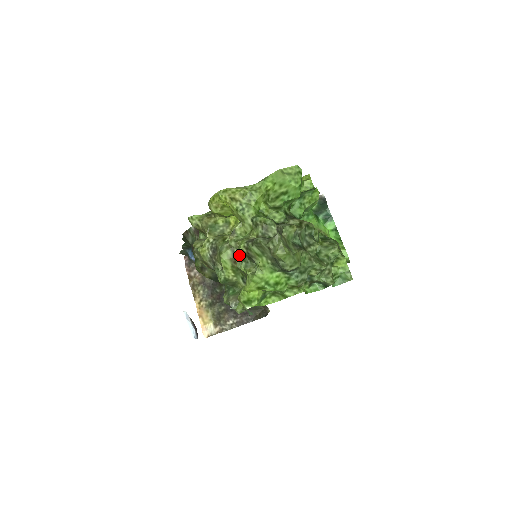
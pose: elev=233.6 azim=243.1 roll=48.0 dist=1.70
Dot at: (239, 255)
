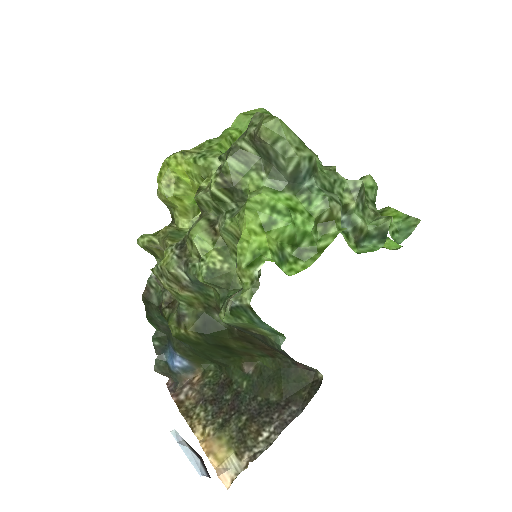
Dot at: (218, 217)
